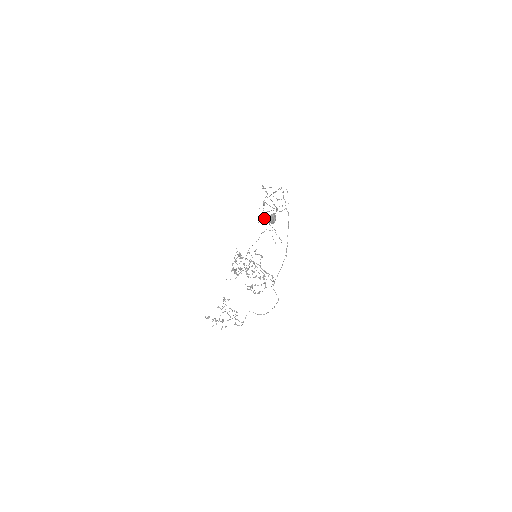
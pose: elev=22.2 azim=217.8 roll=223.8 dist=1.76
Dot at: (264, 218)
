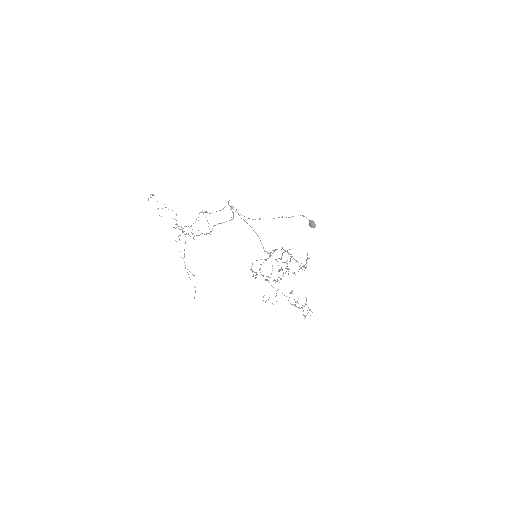
Dot at: (206, 233)
